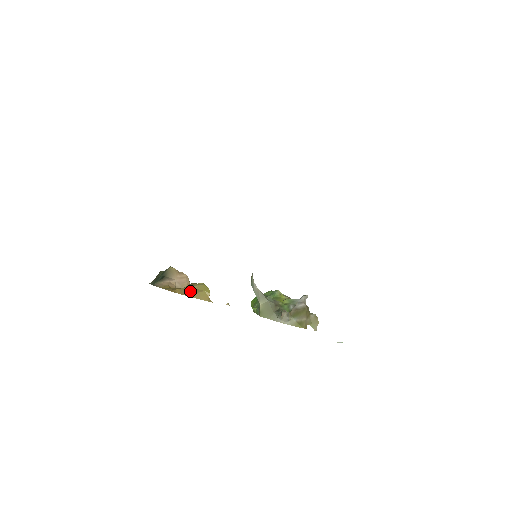
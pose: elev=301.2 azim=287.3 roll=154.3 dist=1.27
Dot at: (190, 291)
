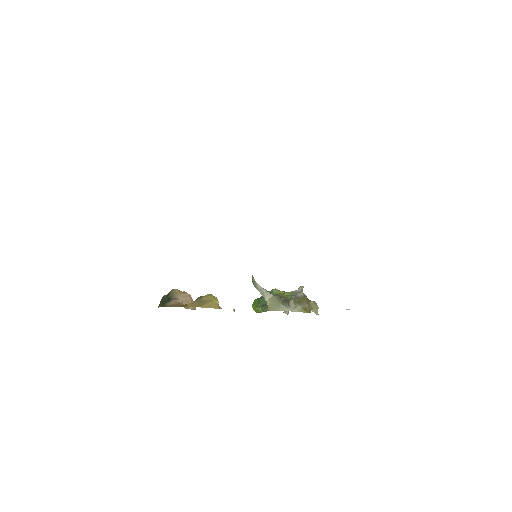
Dot at: (201, 303)
